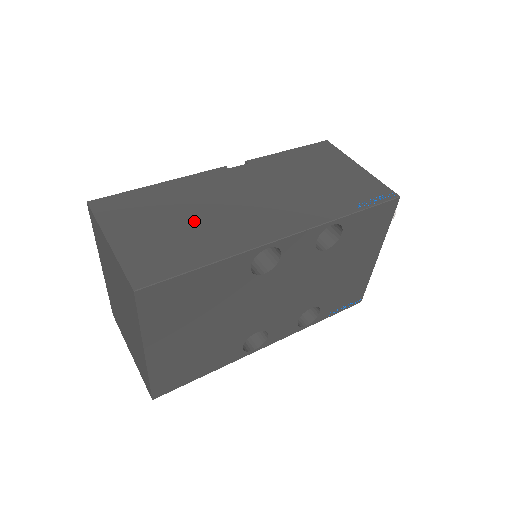
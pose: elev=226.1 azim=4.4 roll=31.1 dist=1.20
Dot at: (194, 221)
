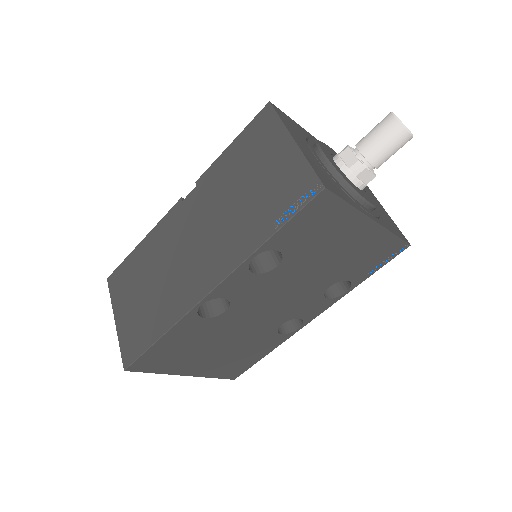
Dot at: (156, 286)
